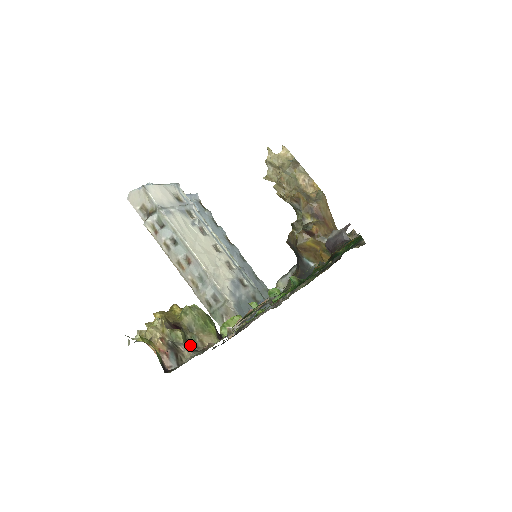
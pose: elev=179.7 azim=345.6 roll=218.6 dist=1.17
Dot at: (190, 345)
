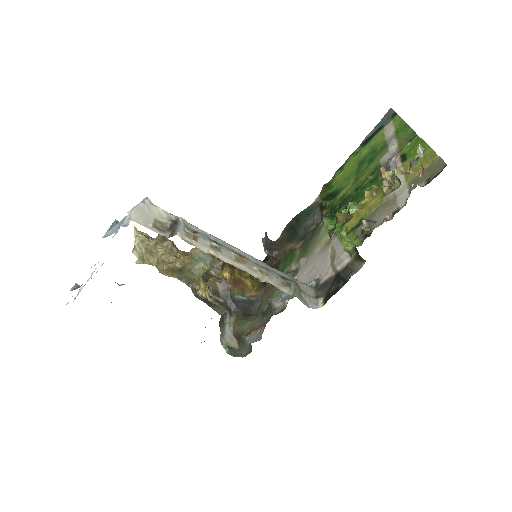
Dot at: occluded
